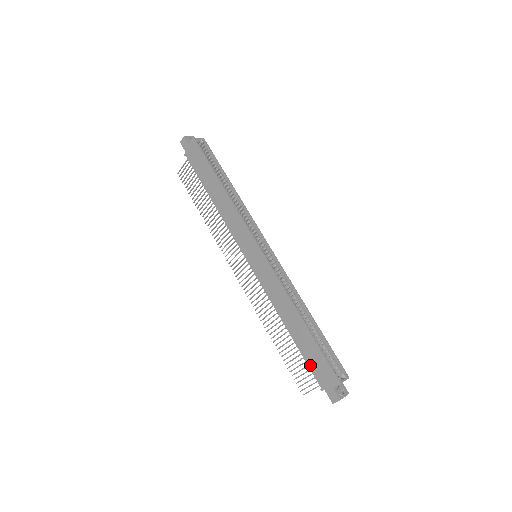
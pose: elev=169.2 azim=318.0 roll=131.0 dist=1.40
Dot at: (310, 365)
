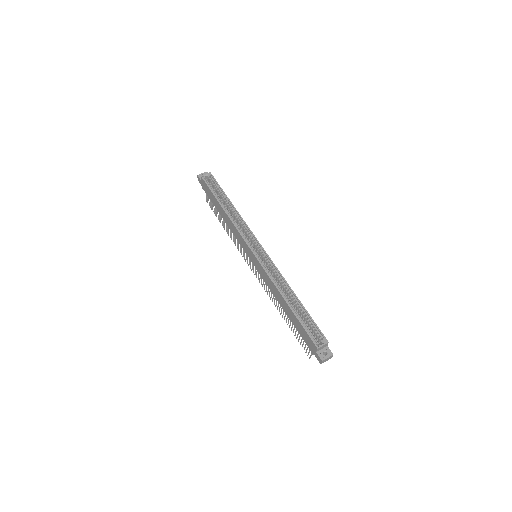
Dot at: (301, 336)
